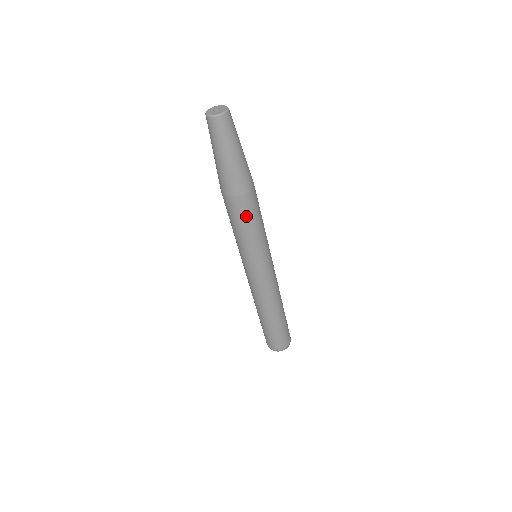
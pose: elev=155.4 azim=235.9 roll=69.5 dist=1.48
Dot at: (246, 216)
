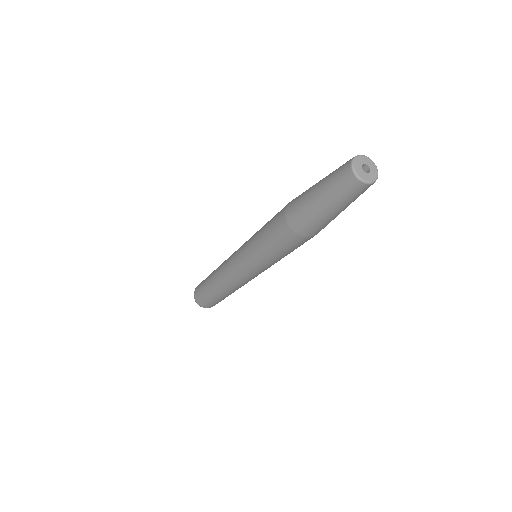
Dot at: (280, 243)
